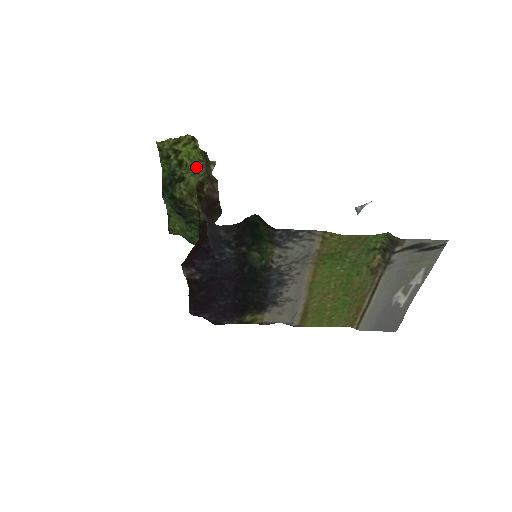
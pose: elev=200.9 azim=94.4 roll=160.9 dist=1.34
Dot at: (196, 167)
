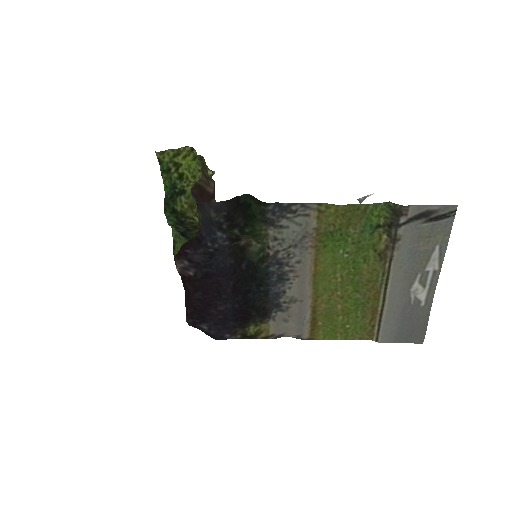
Dot at: (196, 179)
